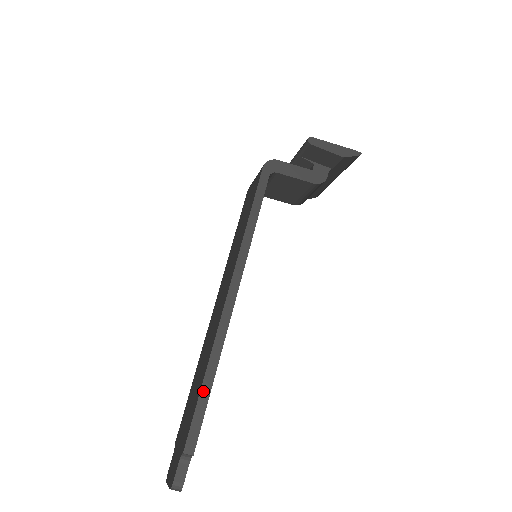
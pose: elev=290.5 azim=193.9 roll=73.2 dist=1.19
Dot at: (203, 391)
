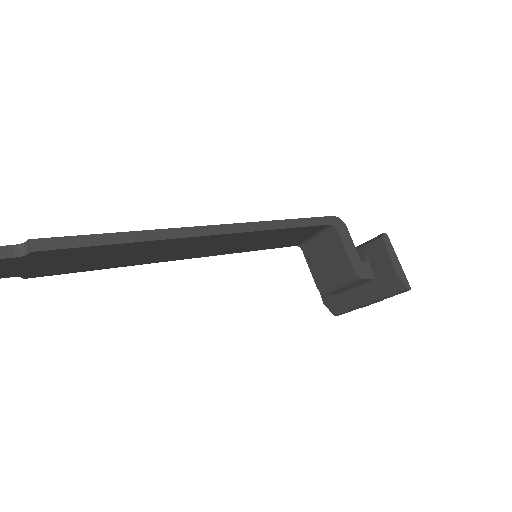
Dot at: (106, 236)
